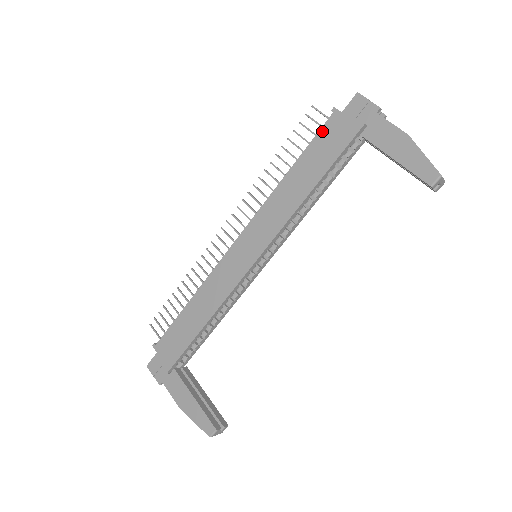
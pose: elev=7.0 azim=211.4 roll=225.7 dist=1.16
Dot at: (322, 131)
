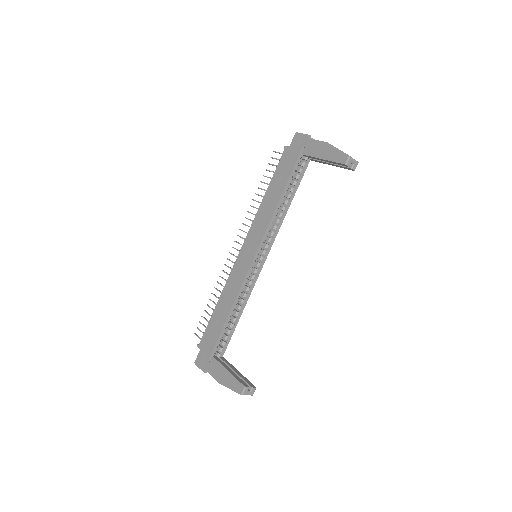
Dot at: (280, 162)
